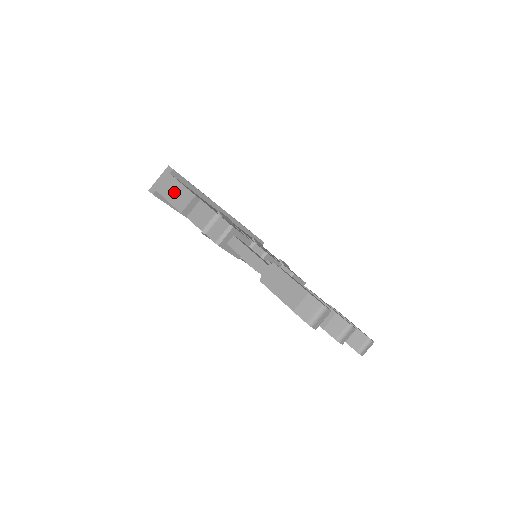
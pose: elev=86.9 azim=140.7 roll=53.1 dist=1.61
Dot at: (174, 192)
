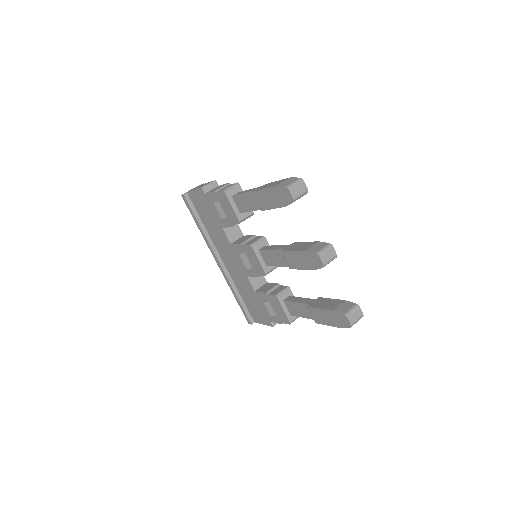
Dot at: (200, 186)
